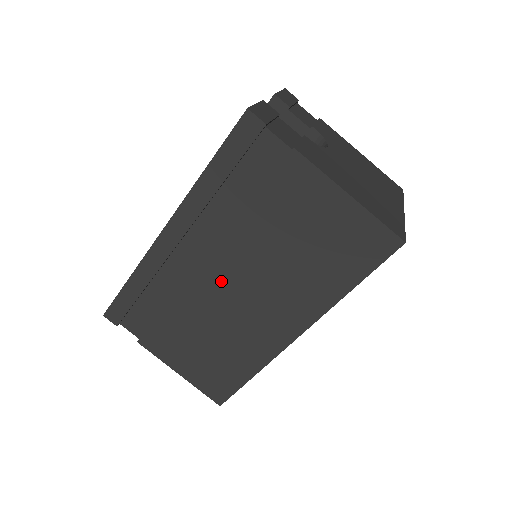
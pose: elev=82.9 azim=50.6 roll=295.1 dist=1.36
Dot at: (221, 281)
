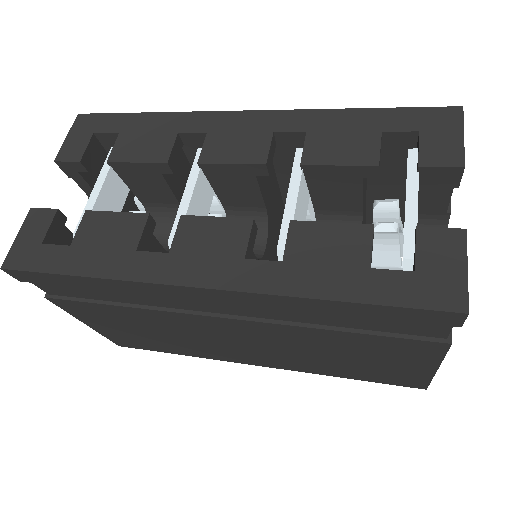
Dot at: (226, 330)
